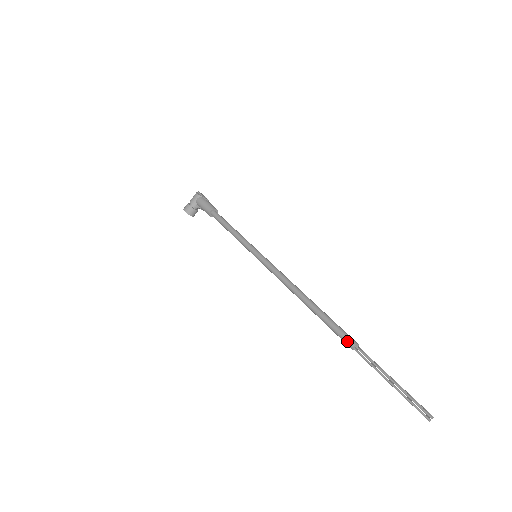
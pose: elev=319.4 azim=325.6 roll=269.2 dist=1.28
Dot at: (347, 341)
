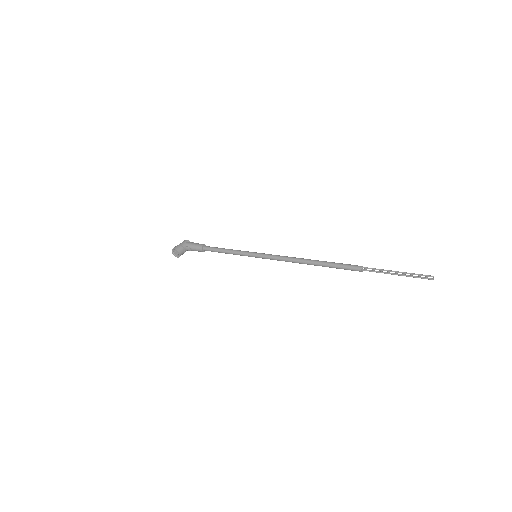
Dot at: (356, 266)
